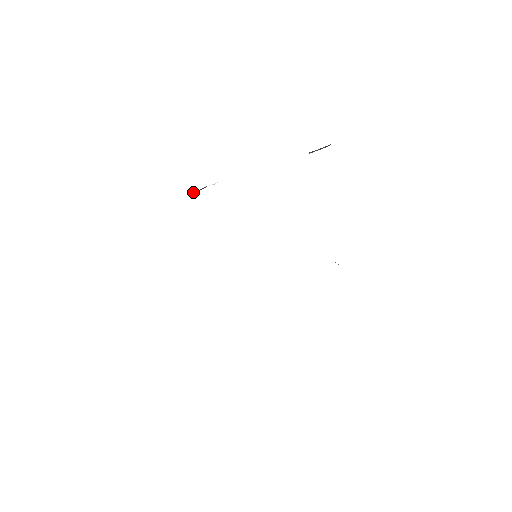
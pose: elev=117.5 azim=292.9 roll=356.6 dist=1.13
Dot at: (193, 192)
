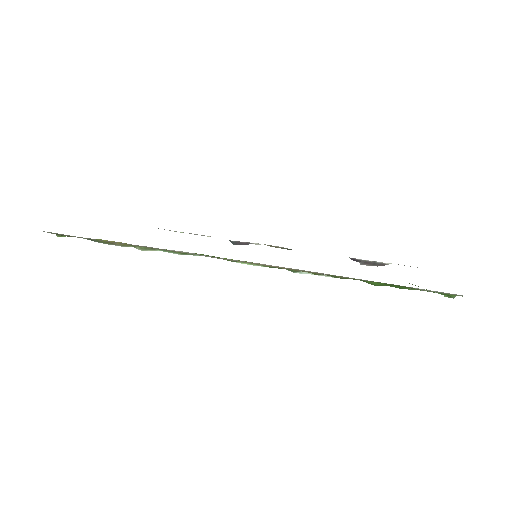
Dot at: (235, 243)
